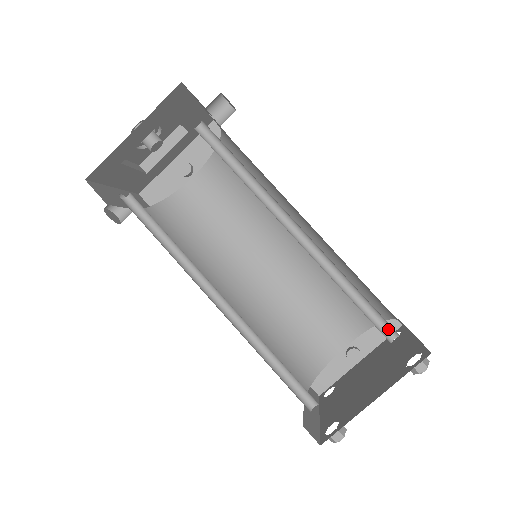
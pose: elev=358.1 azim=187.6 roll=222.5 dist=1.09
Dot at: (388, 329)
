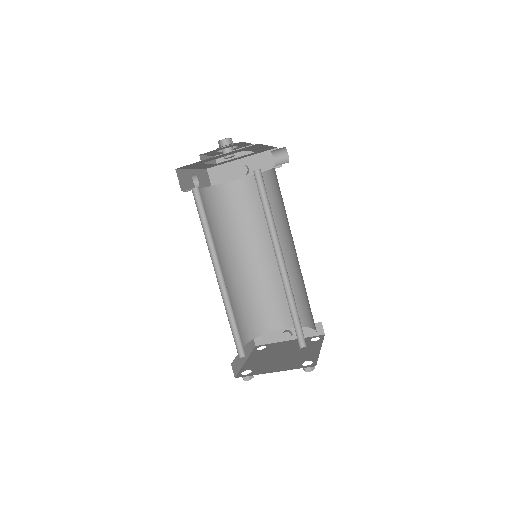
Dot at: (303, 340)
